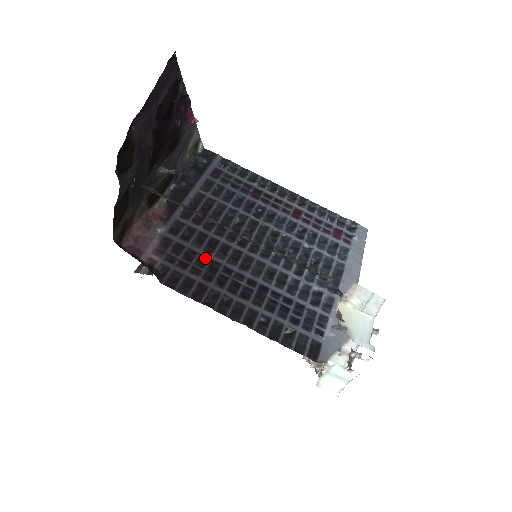
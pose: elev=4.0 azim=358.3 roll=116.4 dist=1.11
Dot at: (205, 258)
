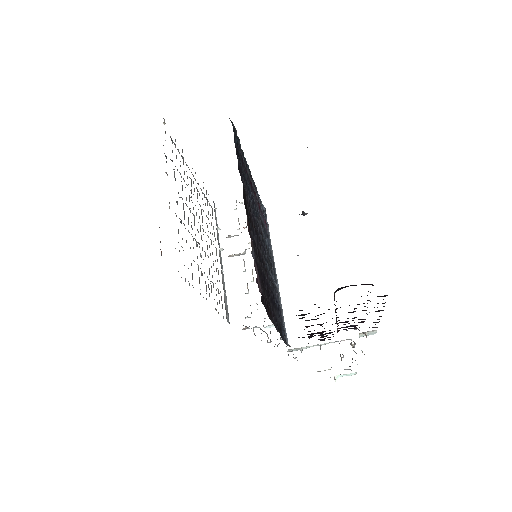
Dot at: occluded
